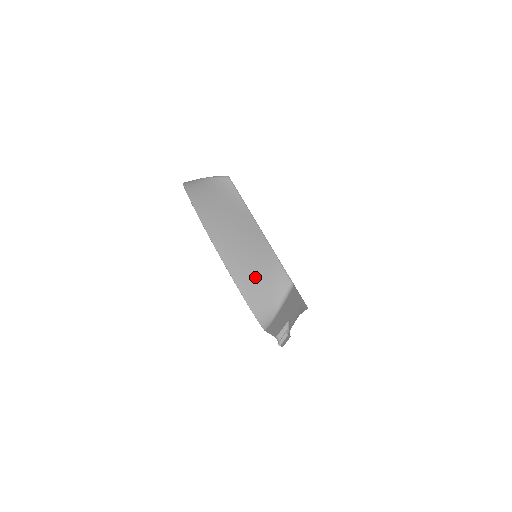
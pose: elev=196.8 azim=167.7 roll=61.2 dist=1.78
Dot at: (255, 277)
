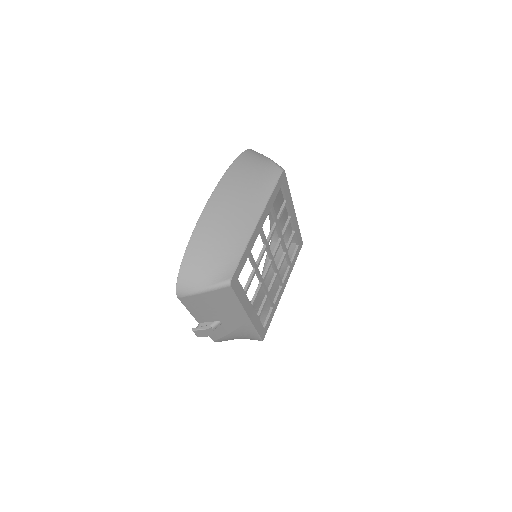
Dot at: (208, 250)
